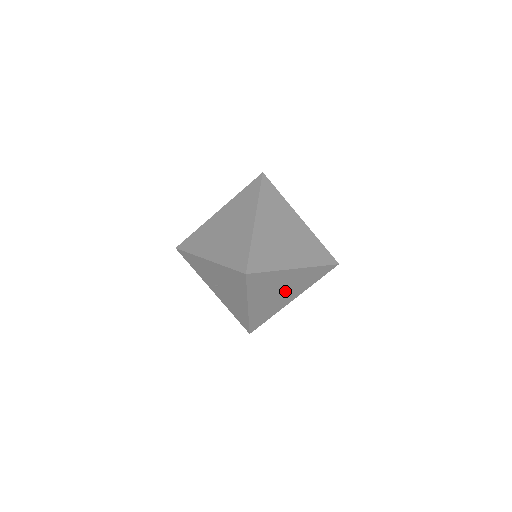
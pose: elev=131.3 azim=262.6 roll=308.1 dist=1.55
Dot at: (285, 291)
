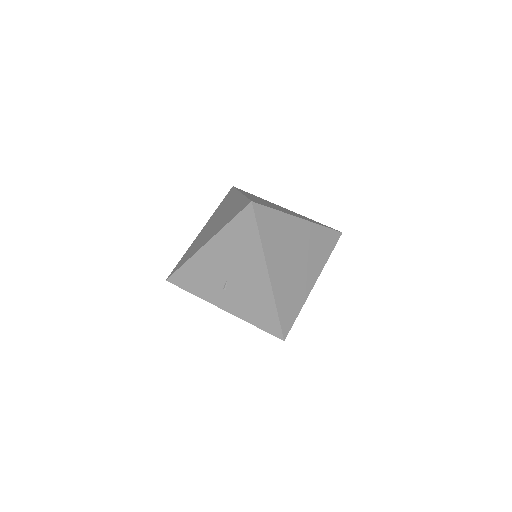
Dot at: (301, 260)
